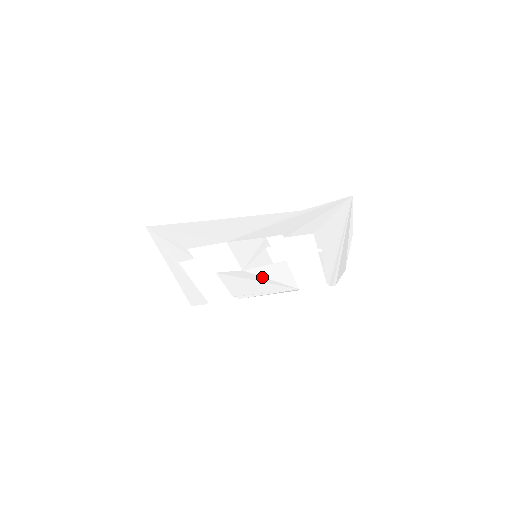
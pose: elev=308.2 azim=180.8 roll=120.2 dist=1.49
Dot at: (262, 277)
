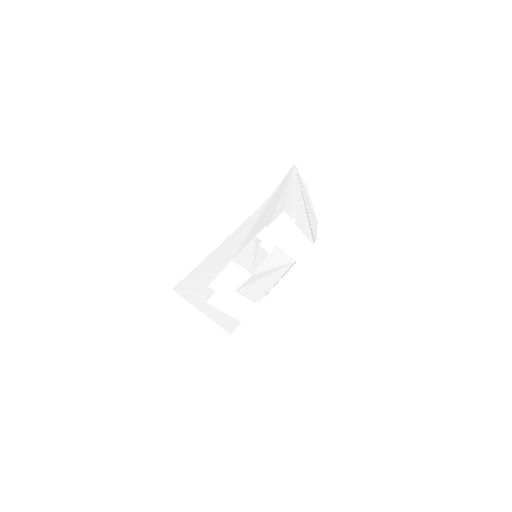
Dot at: (267, 270)
